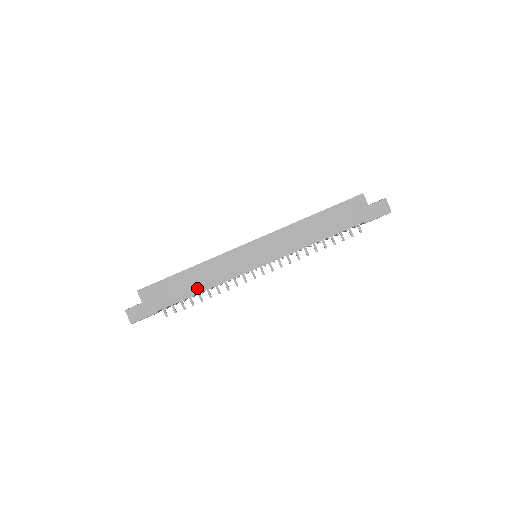
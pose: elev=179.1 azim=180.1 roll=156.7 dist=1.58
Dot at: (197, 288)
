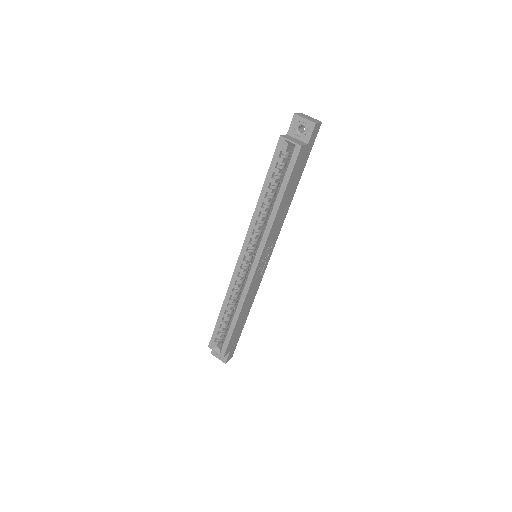
Dot at: (248, 310)
